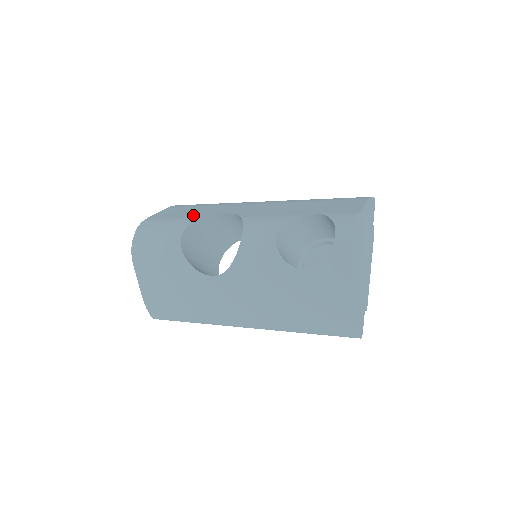
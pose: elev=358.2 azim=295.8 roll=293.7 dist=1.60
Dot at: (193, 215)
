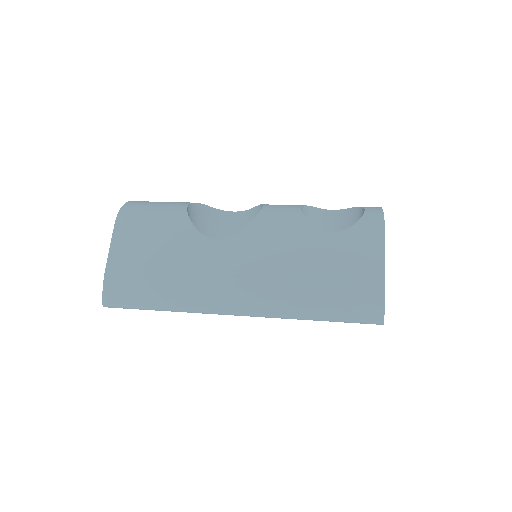
Dot at: occluded
